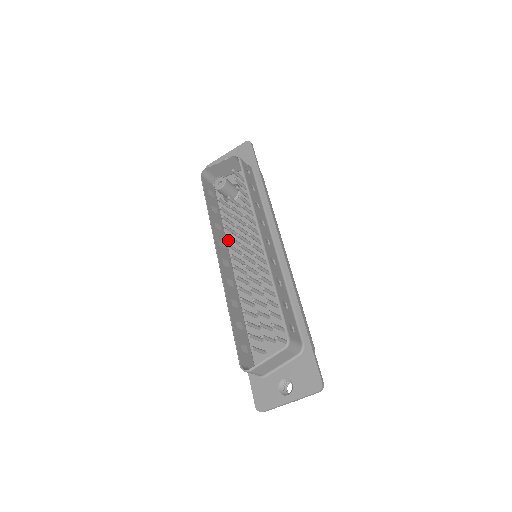
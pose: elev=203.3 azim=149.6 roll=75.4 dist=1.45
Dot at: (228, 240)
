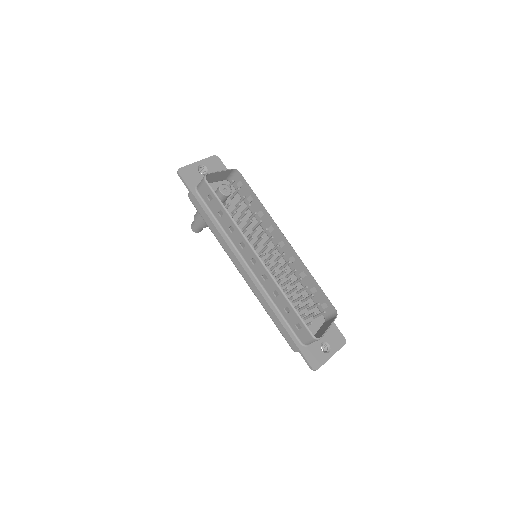
Dot at: (233, 242)
